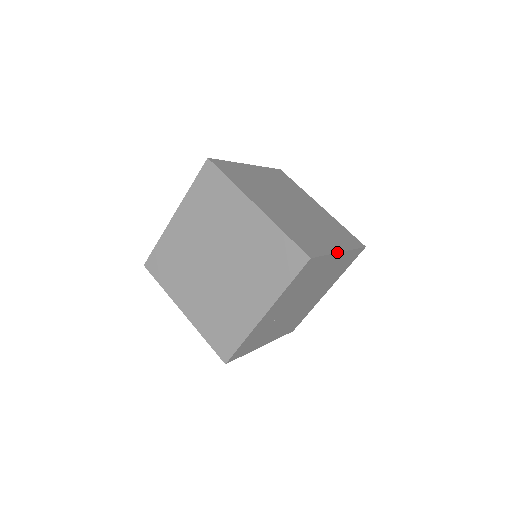
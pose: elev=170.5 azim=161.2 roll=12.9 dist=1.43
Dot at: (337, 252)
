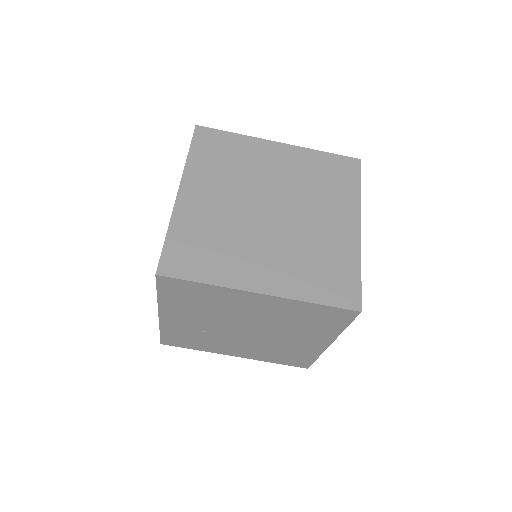
Dot at: (244, 289)
